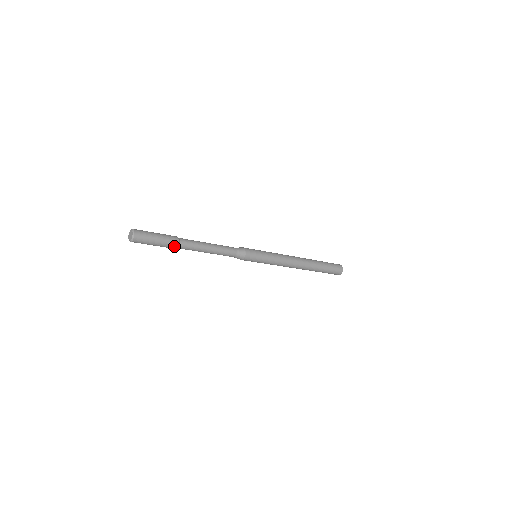
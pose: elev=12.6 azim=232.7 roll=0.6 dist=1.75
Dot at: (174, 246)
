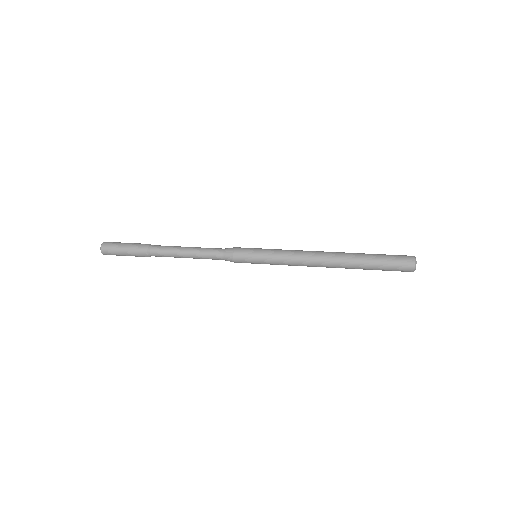
Dot at: (145, 256)
